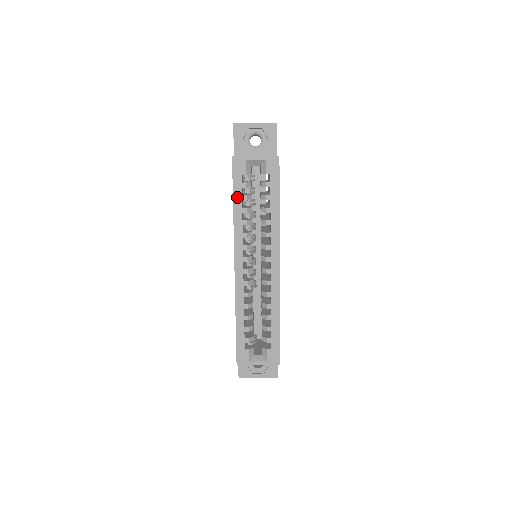
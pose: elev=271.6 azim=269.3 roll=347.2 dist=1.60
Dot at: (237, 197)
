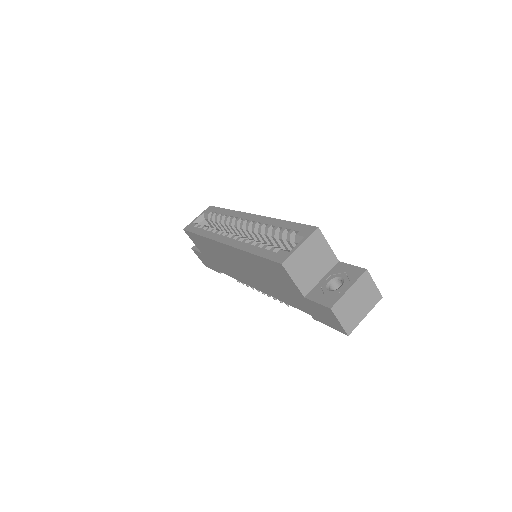
Dot at: (198, 232)
